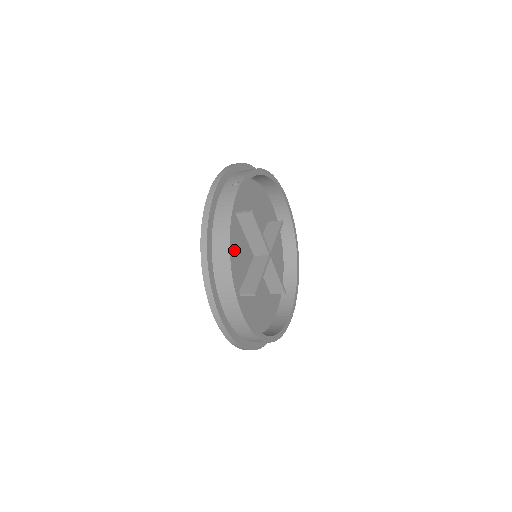
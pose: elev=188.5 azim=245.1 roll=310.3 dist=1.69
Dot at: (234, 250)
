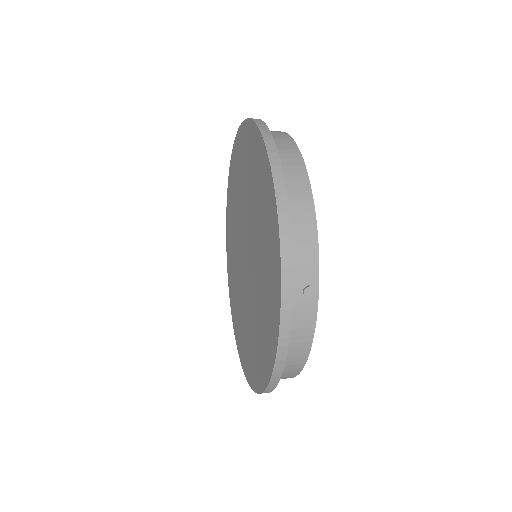
Dot at: occluded
